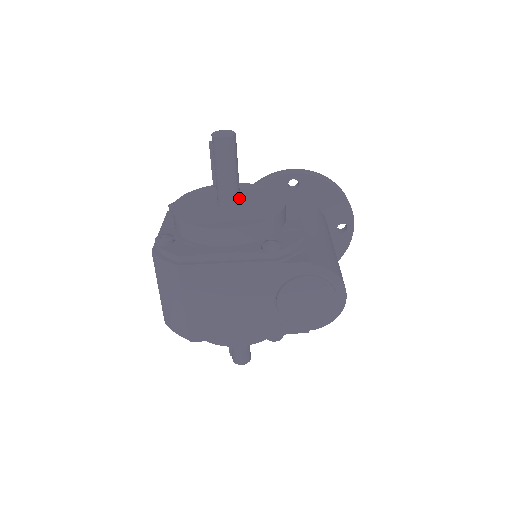
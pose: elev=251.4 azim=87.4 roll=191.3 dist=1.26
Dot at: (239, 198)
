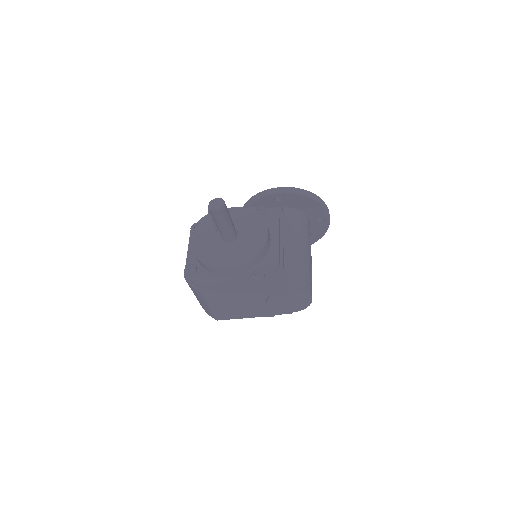
Dot at: (236, 235)
